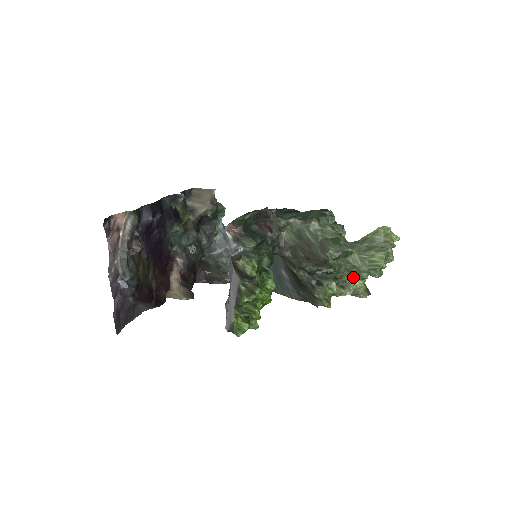
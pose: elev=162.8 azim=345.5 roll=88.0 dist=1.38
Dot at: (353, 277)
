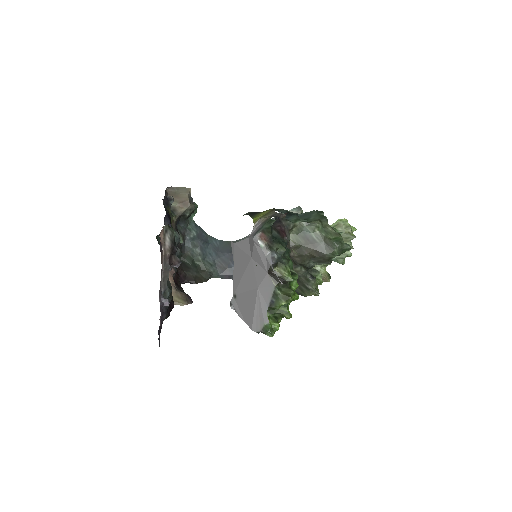
Dot at: occluded
